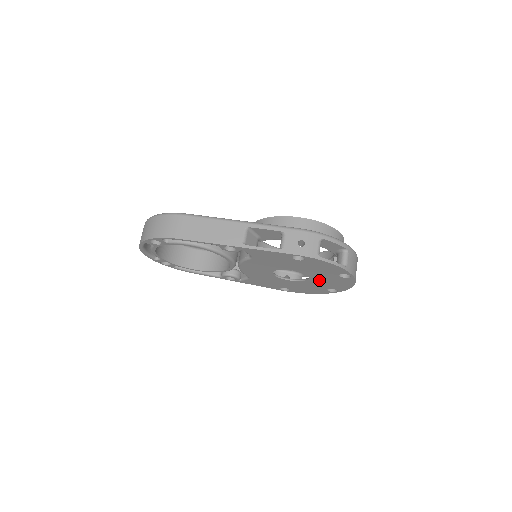
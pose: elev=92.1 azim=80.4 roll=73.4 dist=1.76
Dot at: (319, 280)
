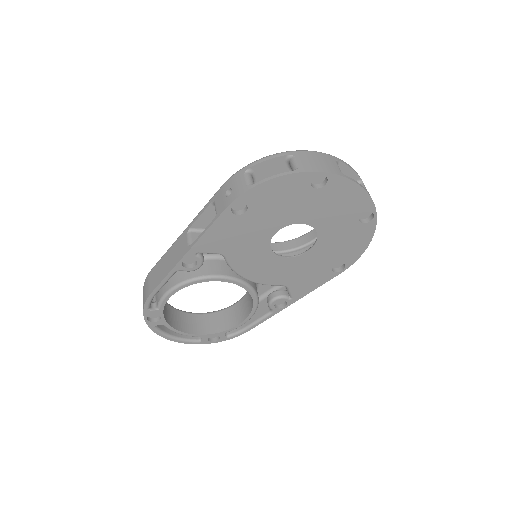
Dot at: (323, 218)
